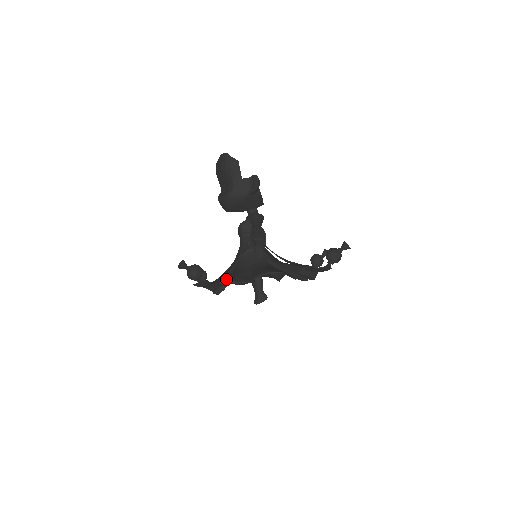
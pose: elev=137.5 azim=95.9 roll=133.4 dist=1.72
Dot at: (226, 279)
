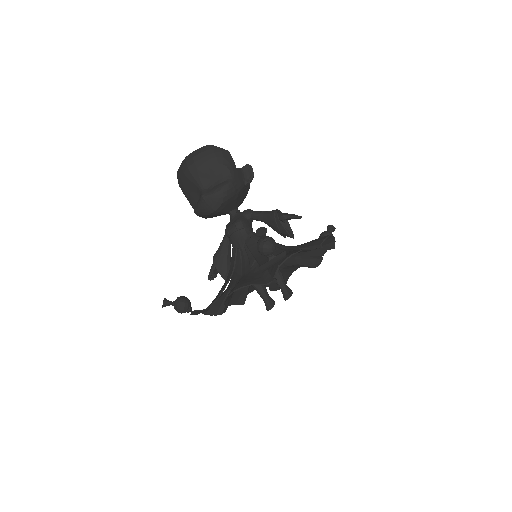
Dot at: (290, 253)
